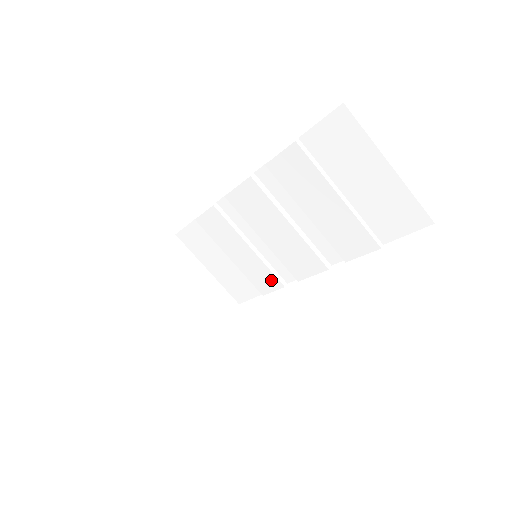
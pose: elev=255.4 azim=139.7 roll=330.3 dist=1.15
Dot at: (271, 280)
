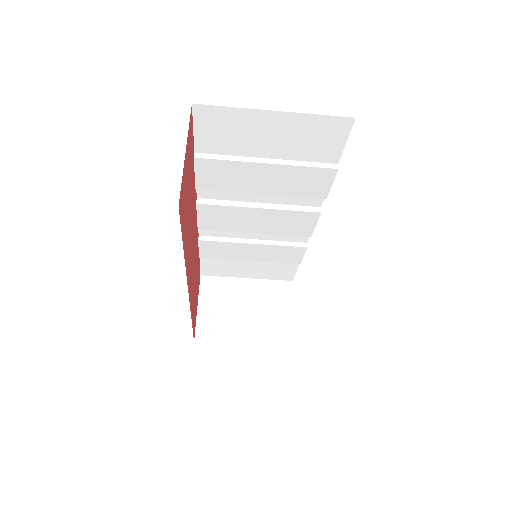
Dot at: (293, 251)
